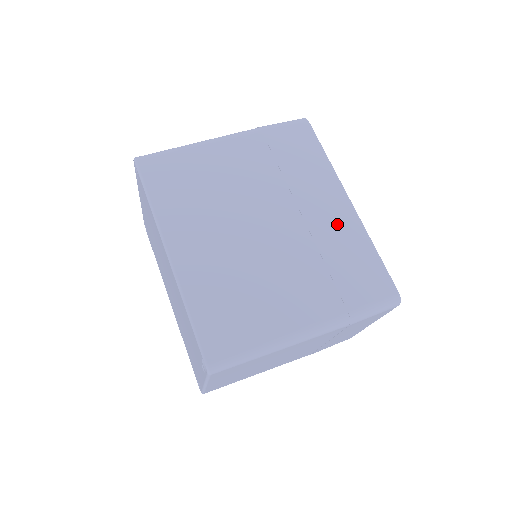
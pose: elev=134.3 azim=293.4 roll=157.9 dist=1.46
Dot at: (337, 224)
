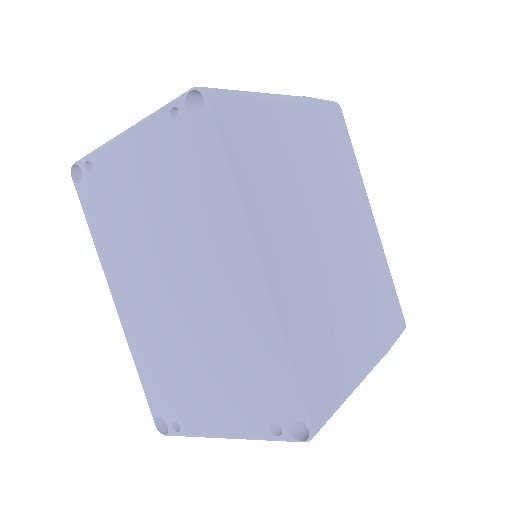
Dot at: (371, 243)
